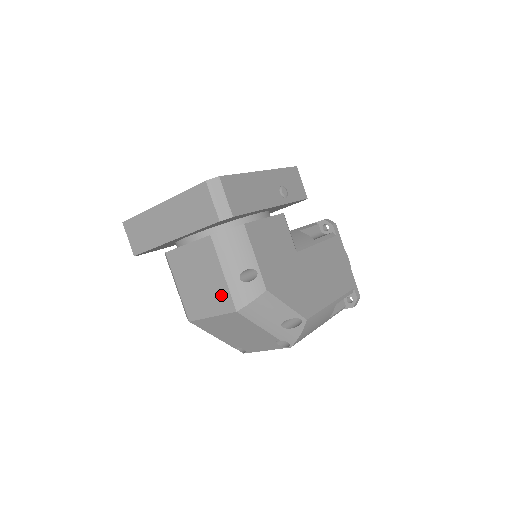
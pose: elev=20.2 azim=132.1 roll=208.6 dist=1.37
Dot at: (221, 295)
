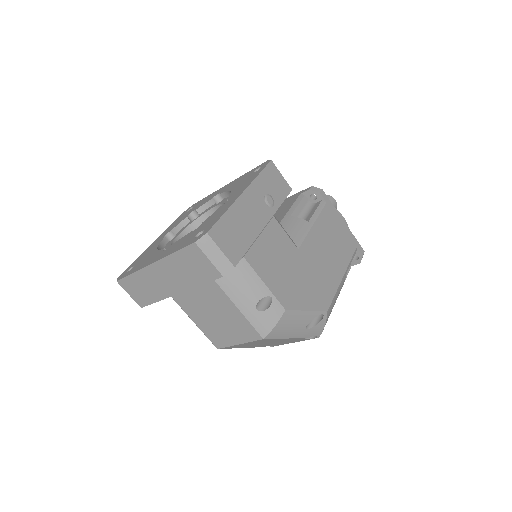
Dot at: (243, 327)
